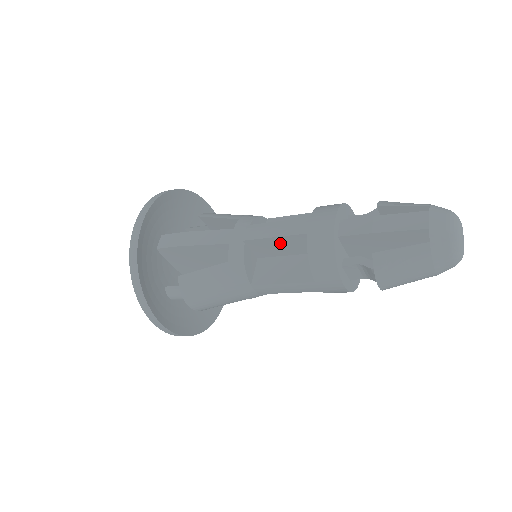
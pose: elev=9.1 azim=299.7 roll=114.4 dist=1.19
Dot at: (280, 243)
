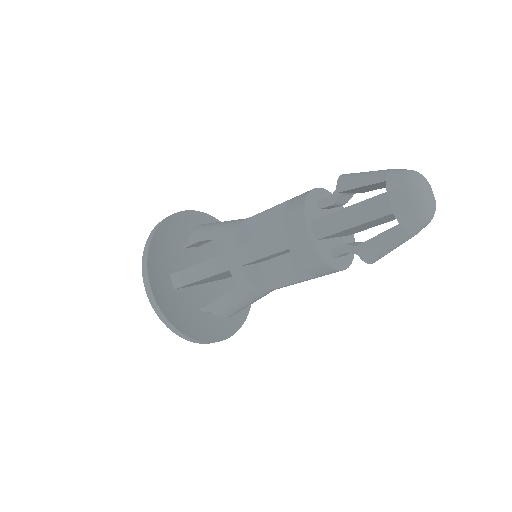
Dot at: (271, 256)
